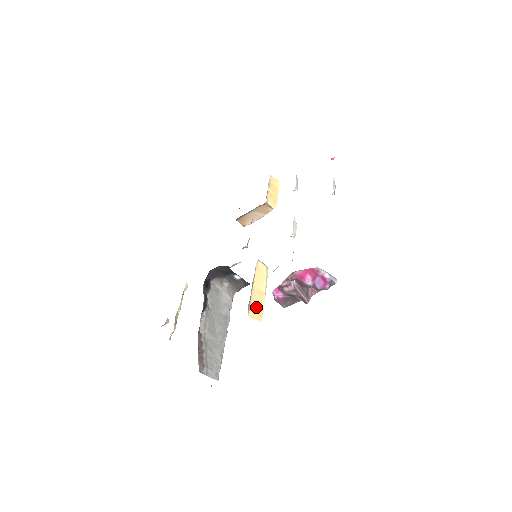
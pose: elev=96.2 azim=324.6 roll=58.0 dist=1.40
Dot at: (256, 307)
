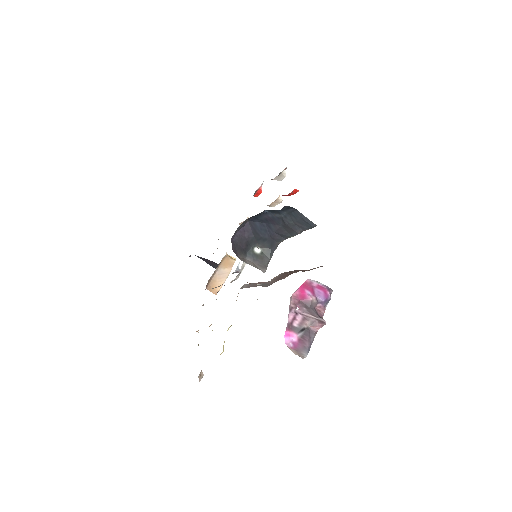
Dot at: occluded
